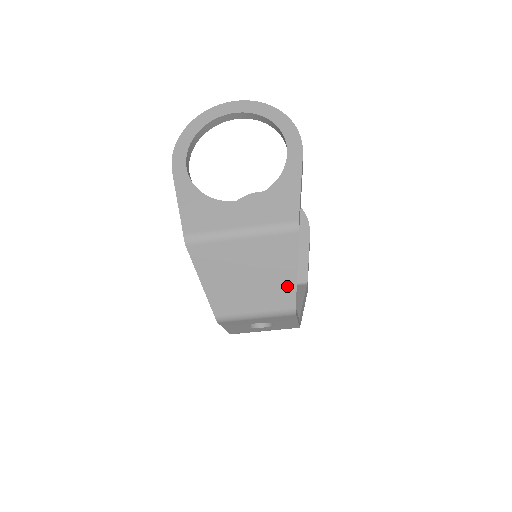
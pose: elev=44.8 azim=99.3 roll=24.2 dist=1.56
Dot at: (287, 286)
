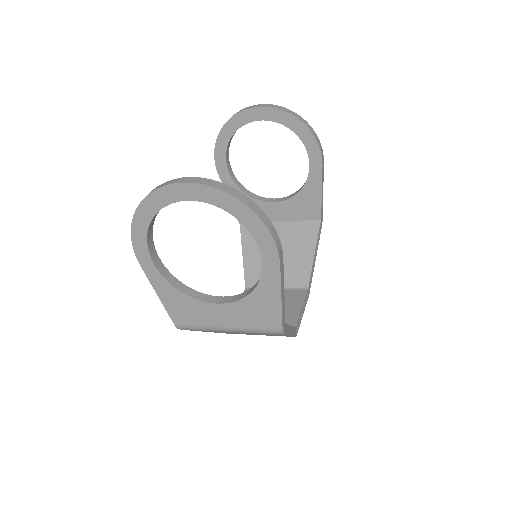
Dot at: occluded
